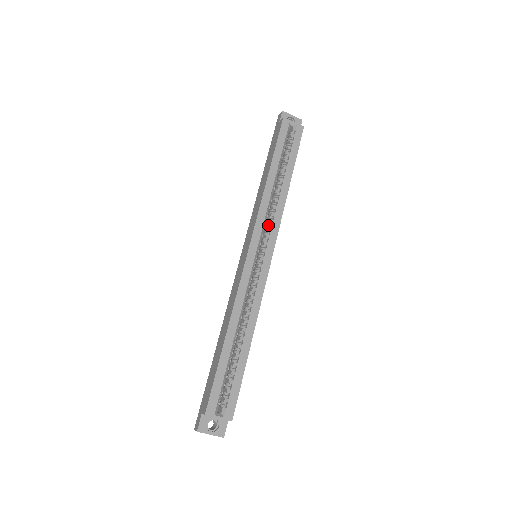
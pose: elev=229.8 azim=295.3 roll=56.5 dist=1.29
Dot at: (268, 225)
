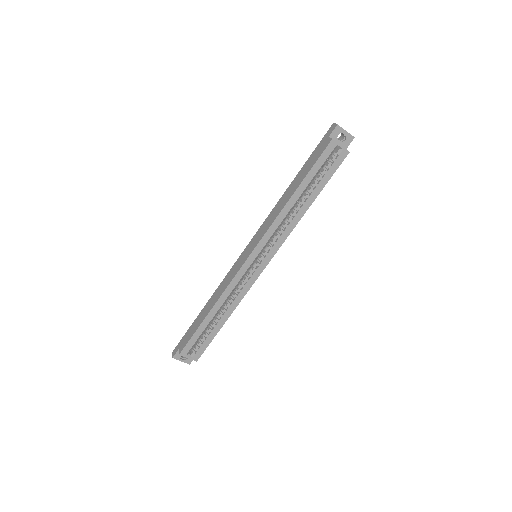
Dot at: (275, 237)
